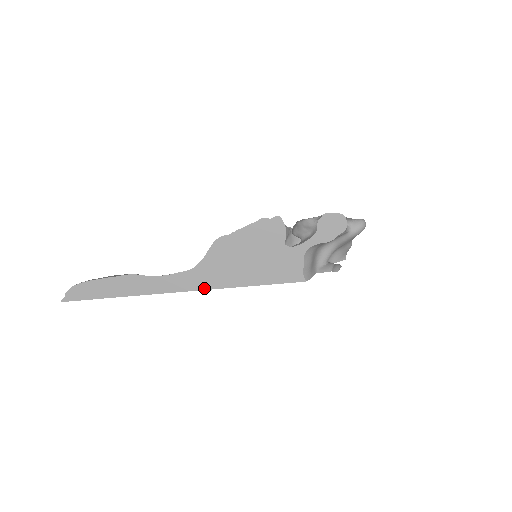
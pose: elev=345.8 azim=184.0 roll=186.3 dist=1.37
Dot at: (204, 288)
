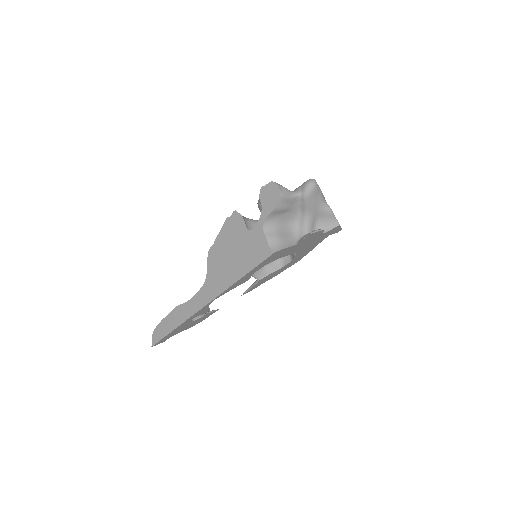
Dot at: (216, 295)
